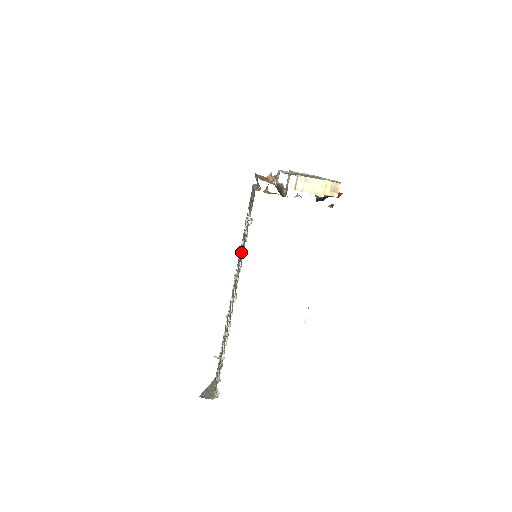
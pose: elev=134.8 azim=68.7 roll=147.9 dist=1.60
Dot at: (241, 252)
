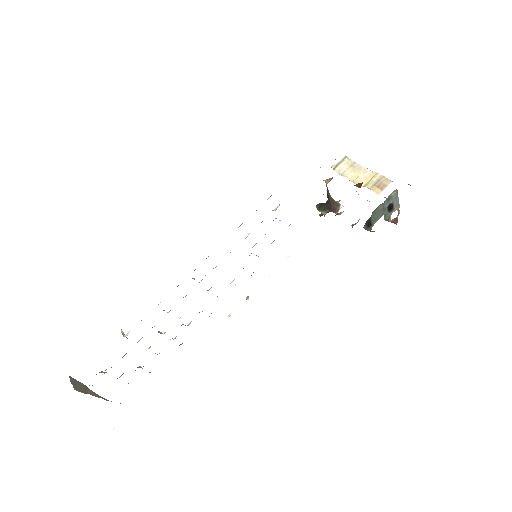
Dot at: occluded
